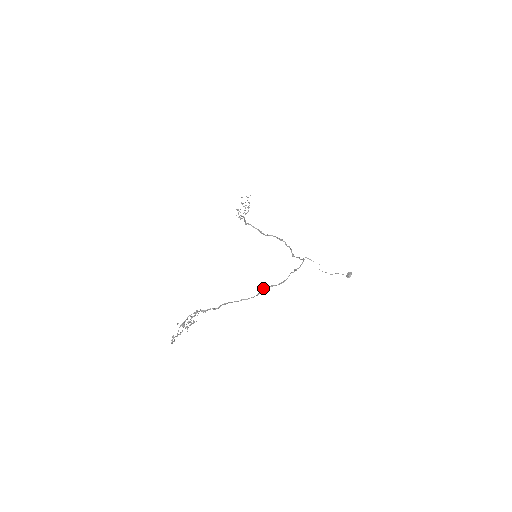
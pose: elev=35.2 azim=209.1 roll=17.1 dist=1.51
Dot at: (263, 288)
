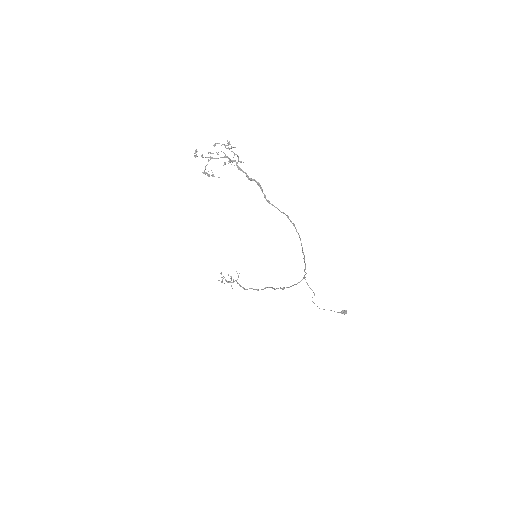
Dot at: (288, 216)
